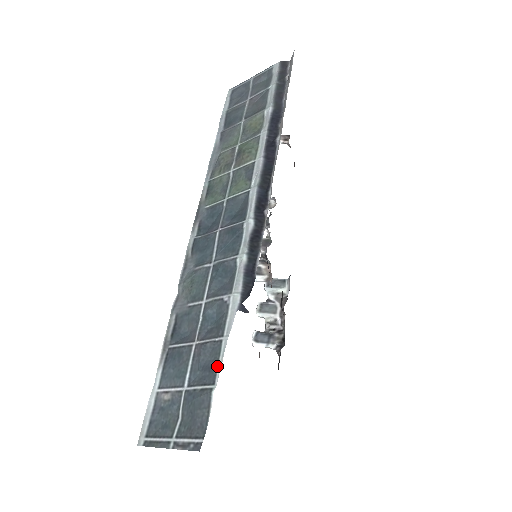
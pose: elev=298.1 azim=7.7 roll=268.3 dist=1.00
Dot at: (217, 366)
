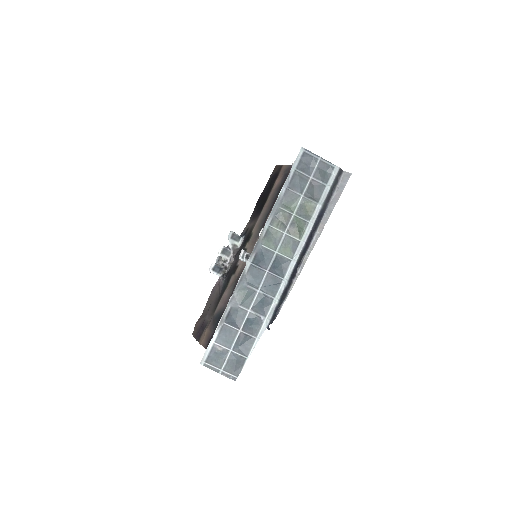
Dot at: (251, 350)
